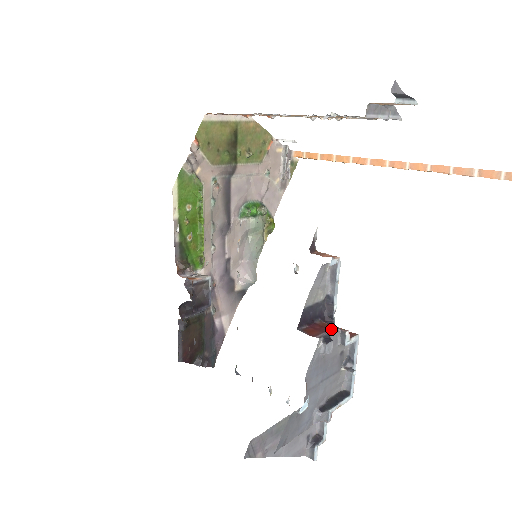
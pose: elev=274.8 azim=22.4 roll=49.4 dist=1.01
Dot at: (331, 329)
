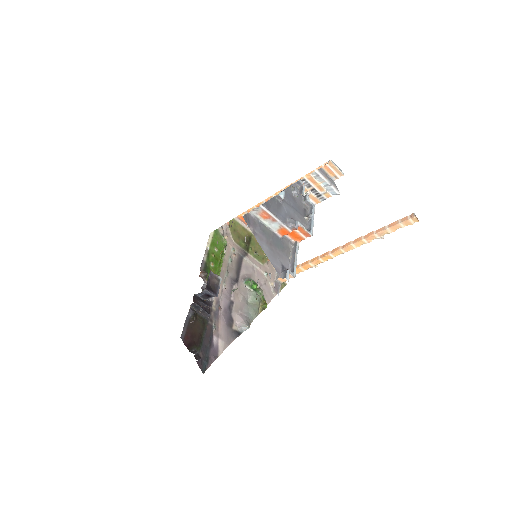
Dot at: (299, 194)
